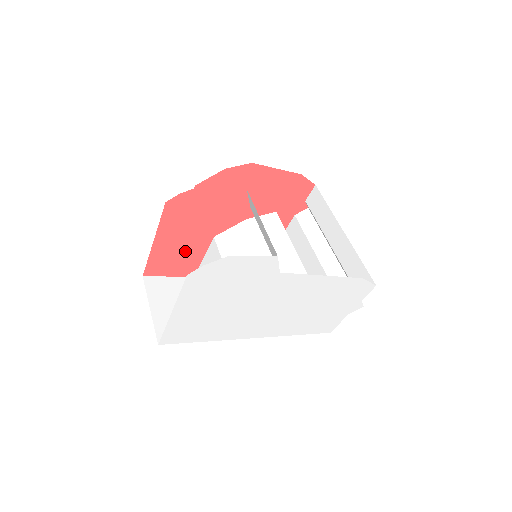
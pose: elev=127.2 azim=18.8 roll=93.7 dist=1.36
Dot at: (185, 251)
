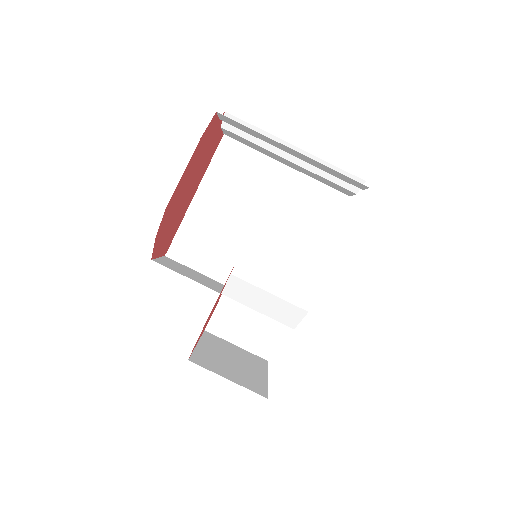
Dot at: (213, 310)
